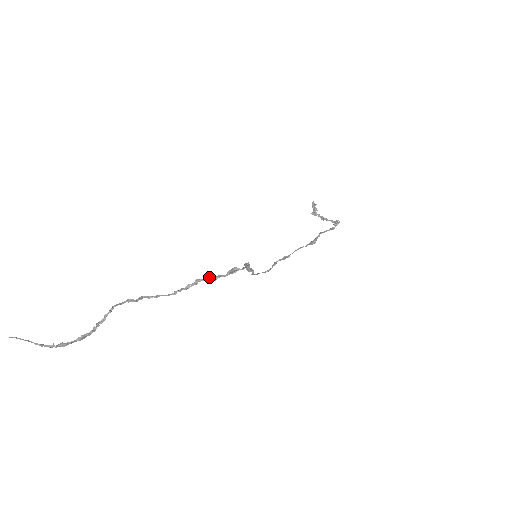
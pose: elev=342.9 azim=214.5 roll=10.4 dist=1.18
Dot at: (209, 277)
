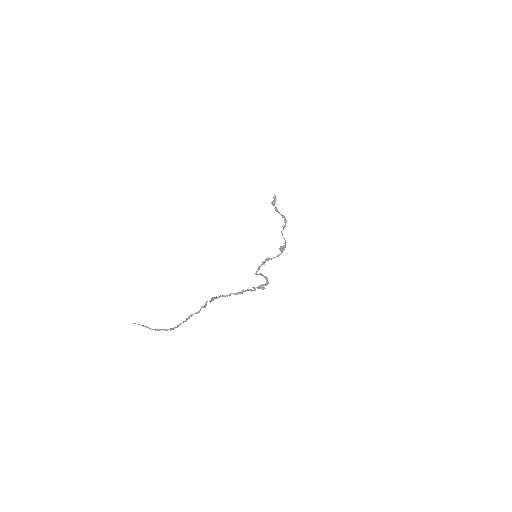
Dot at: (251, 290)
